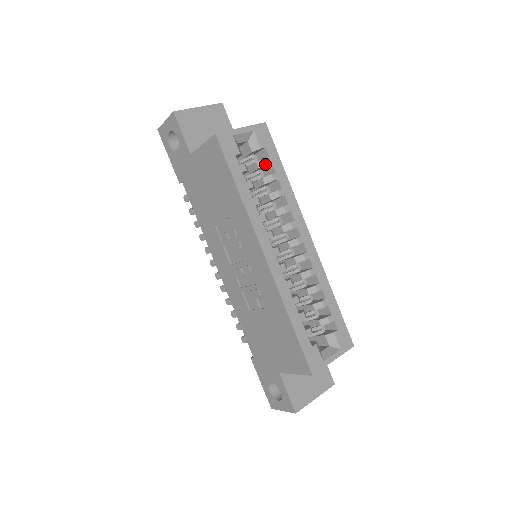
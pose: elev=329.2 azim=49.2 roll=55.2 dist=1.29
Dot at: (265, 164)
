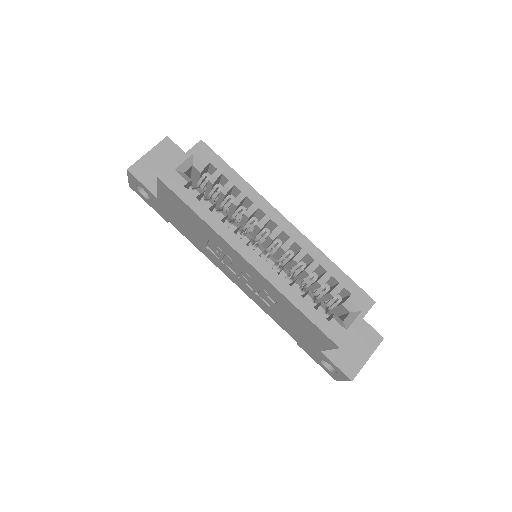
Dot at: (216, 178)
